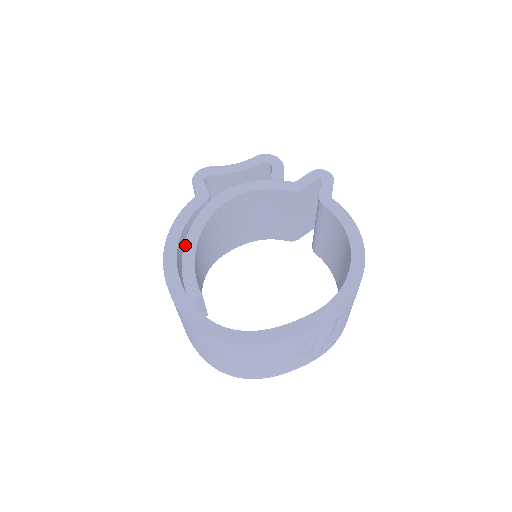
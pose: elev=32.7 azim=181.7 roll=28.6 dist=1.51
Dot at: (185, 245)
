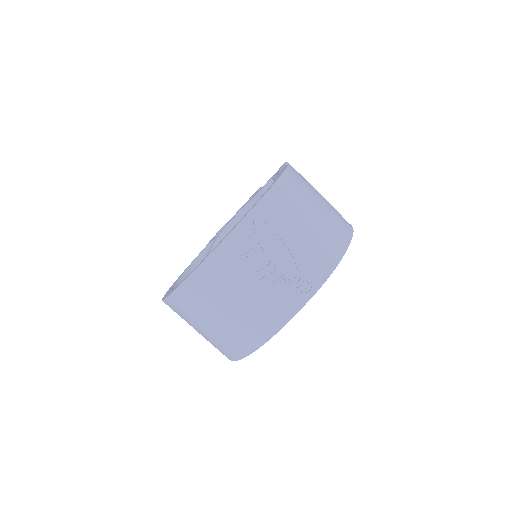
Dot at: occluded
